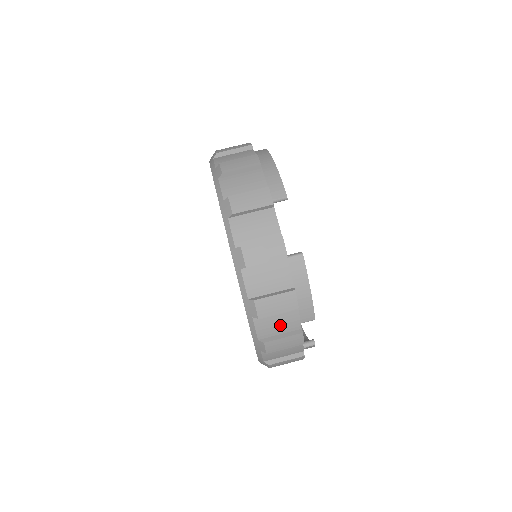
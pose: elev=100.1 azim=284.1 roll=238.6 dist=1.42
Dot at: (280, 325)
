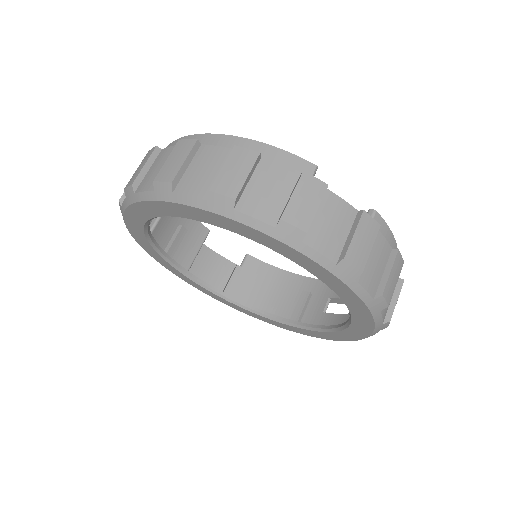
Dot at: occluded
